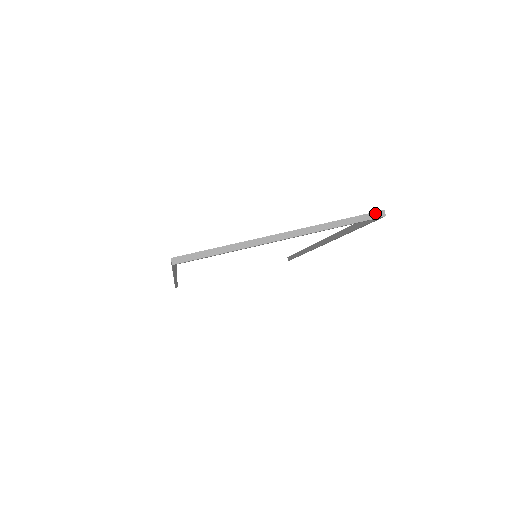
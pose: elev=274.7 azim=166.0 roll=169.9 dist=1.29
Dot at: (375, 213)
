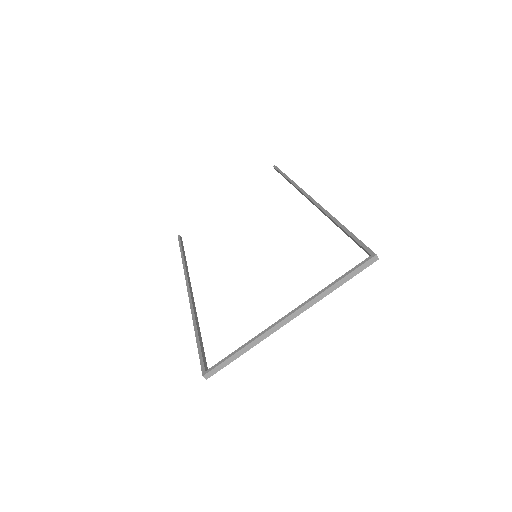
Dot at: (368, 261)
